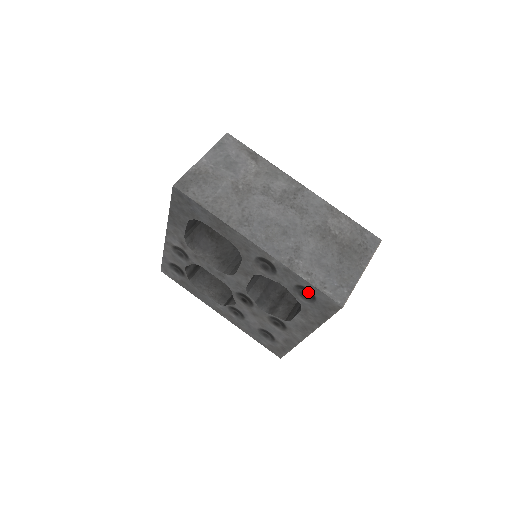
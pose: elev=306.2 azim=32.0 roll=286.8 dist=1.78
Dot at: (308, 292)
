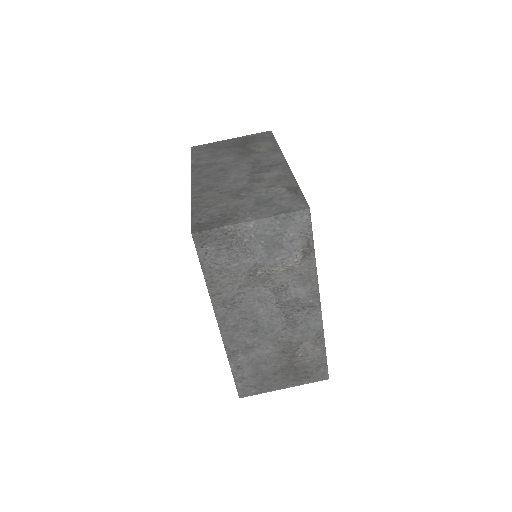
Dot at: occluded
